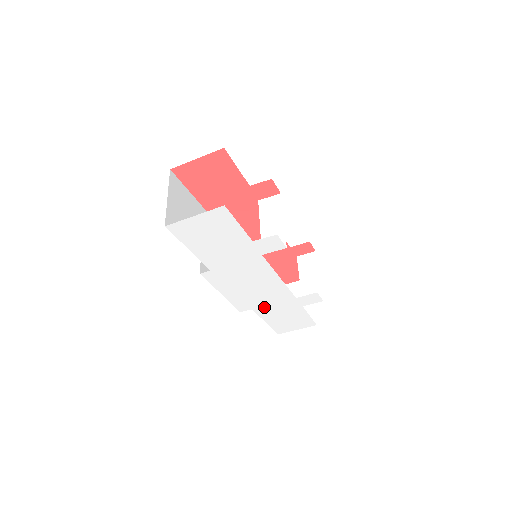
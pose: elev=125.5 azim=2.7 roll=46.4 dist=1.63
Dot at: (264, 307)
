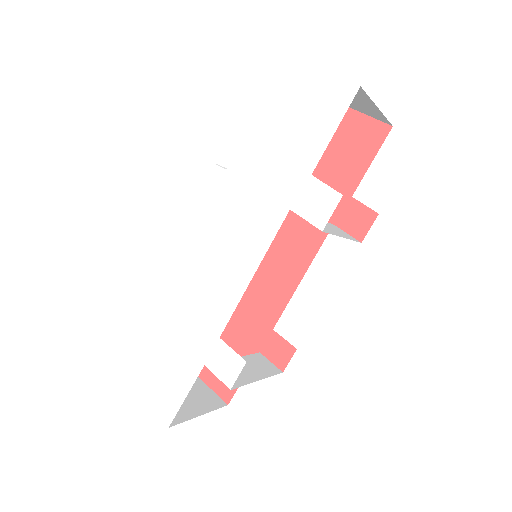
Dot at: (179, 305)
